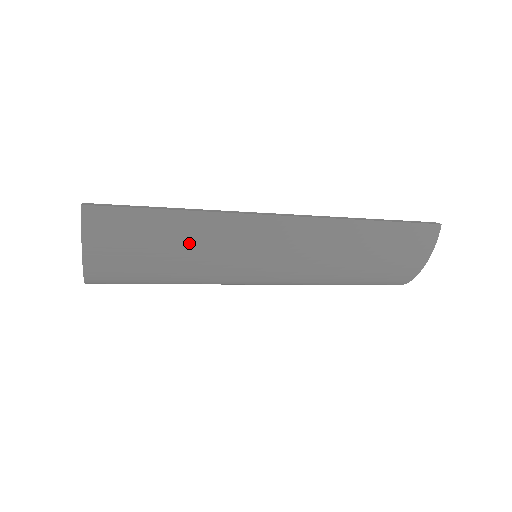
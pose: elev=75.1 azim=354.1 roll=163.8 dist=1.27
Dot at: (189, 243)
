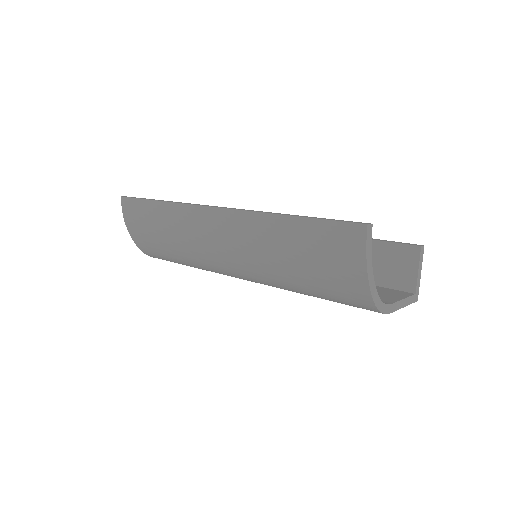
Dot at: (167, 227)
